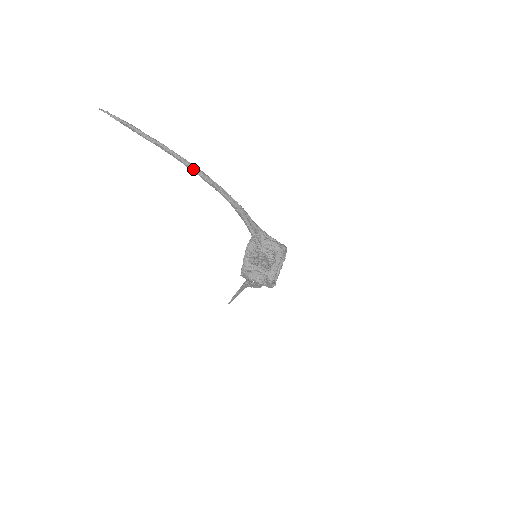
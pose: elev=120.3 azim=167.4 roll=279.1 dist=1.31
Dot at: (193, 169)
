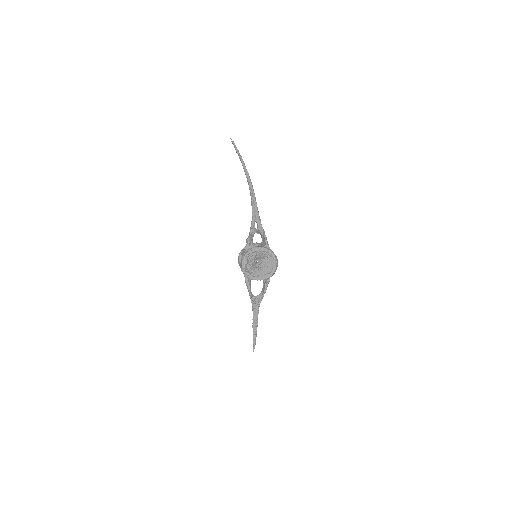
Dot at: (245, 170)
